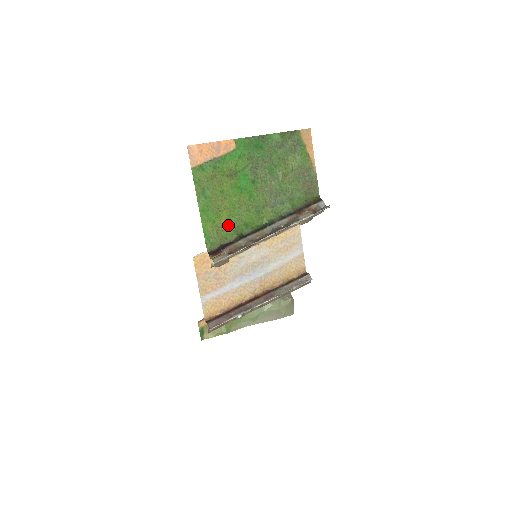
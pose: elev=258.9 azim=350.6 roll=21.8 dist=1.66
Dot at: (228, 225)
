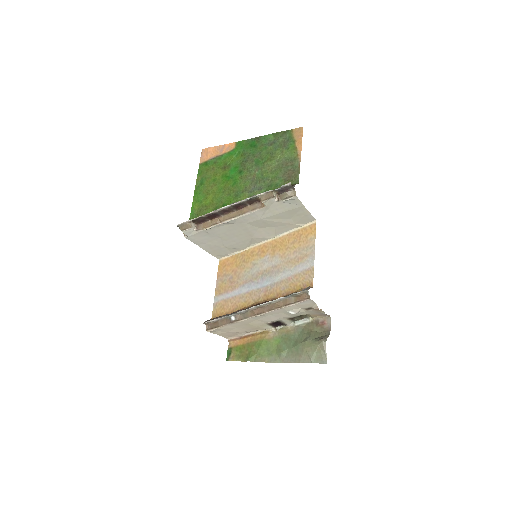
Dot at: (210, 205)
